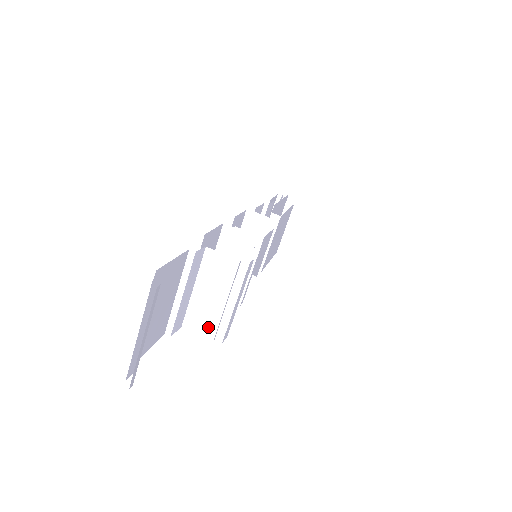
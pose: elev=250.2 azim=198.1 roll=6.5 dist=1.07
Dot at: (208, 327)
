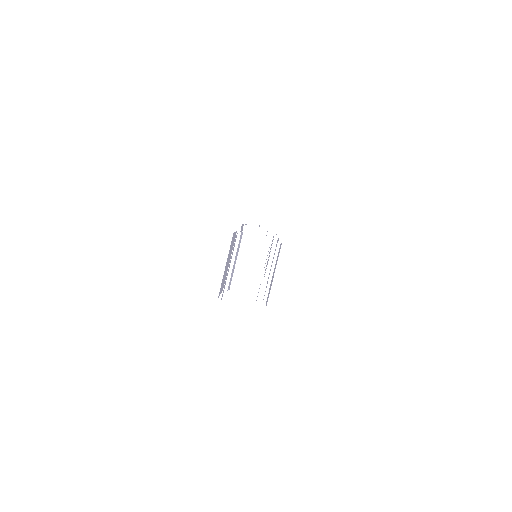
Dot at: (248, 285)
